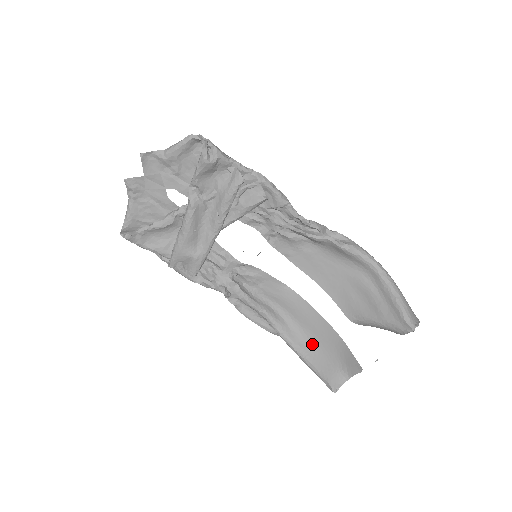
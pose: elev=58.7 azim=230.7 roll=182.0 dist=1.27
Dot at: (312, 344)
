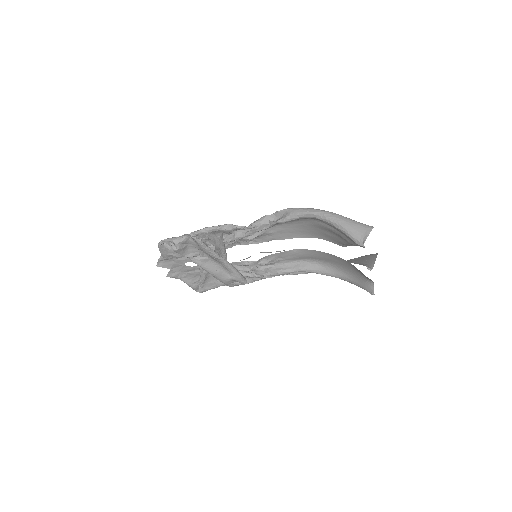
Dot at: (342, 269)
